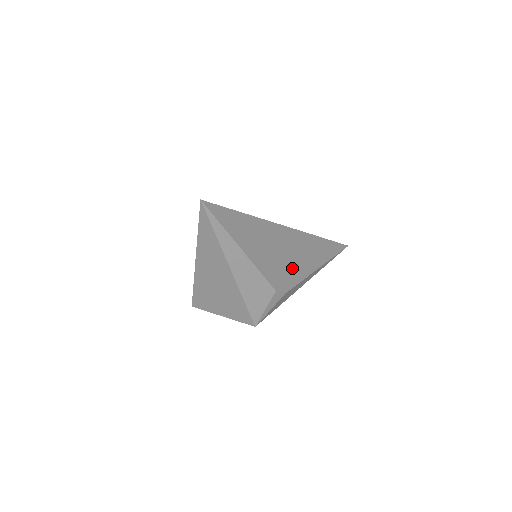
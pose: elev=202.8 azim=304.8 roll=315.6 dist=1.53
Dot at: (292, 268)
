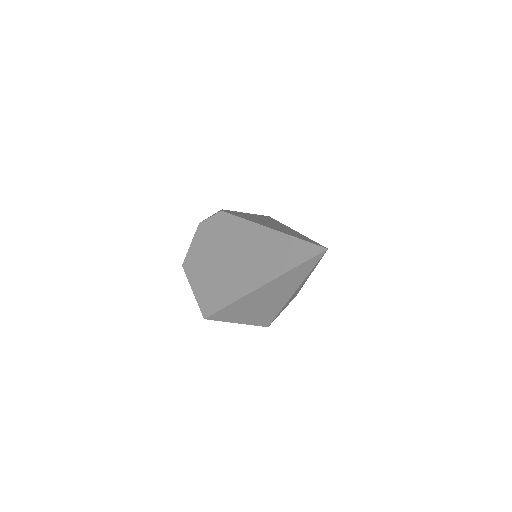
Dot at: occluded
